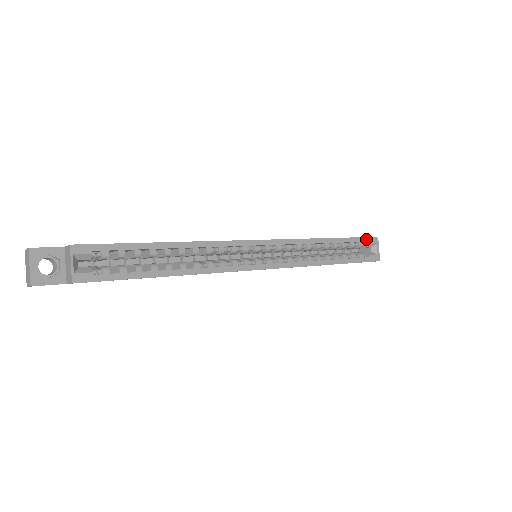
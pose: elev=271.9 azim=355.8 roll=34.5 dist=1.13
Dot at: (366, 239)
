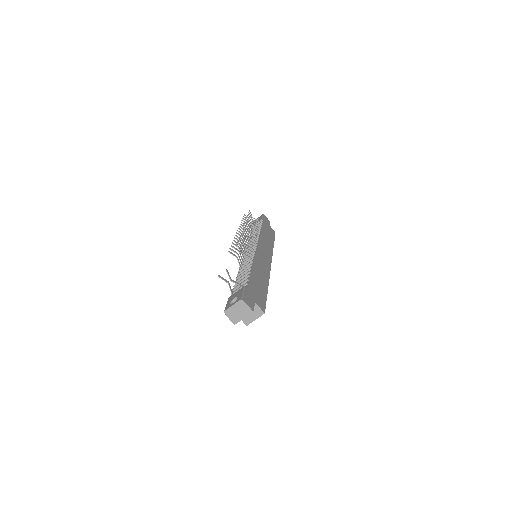
Dot at: occluded
